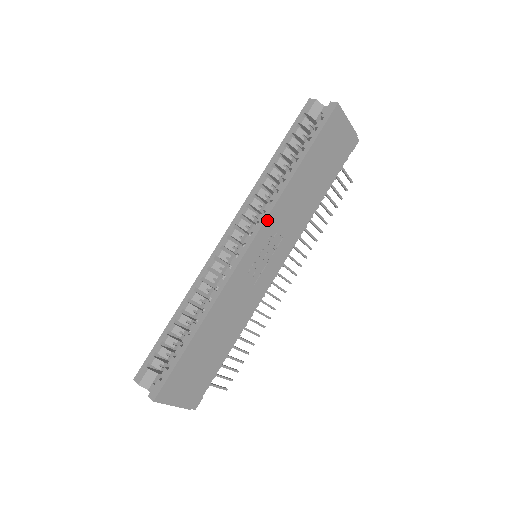
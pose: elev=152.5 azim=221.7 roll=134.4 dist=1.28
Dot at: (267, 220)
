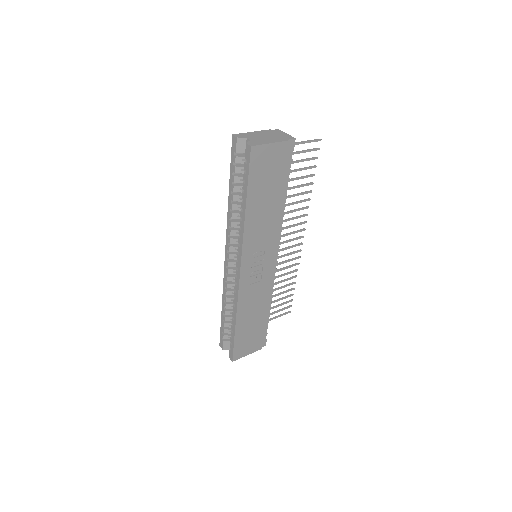
Dot at: (243, 251)
